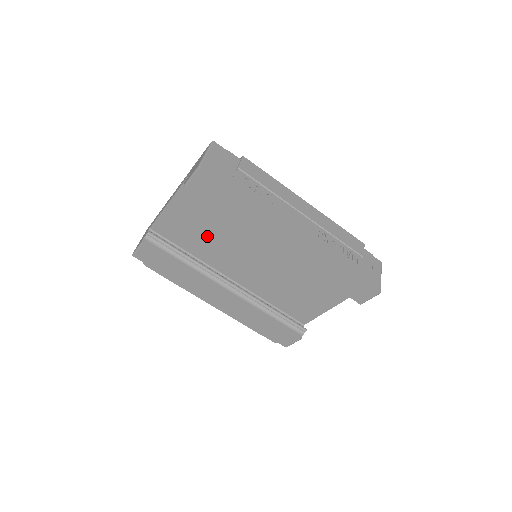
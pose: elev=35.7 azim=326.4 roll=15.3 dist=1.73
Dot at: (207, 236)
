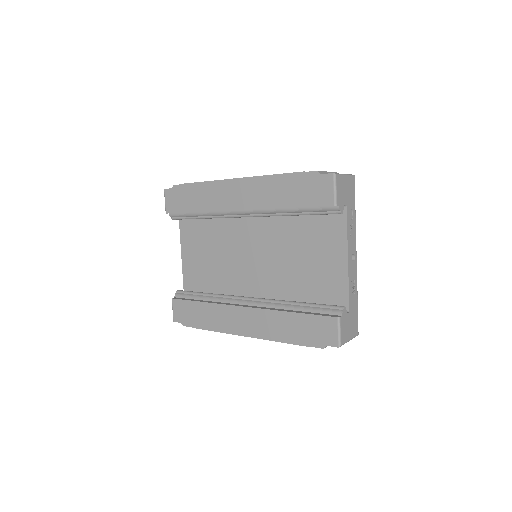
Dot at: (215, 264)
